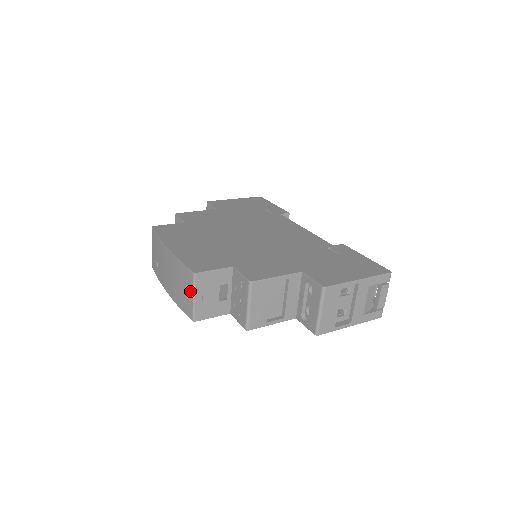
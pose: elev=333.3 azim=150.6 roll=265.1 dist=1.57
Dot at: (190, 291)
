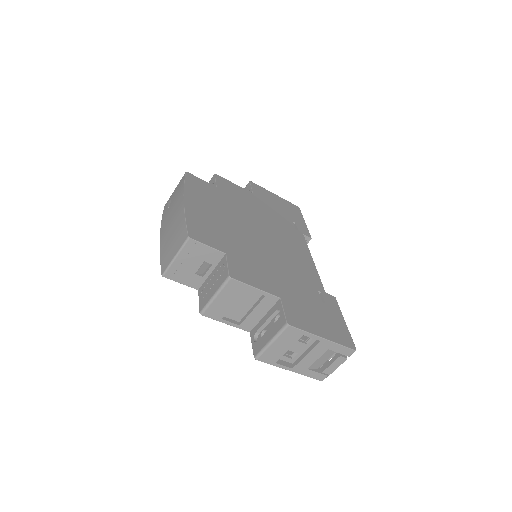
Dot at: (176, 249)
